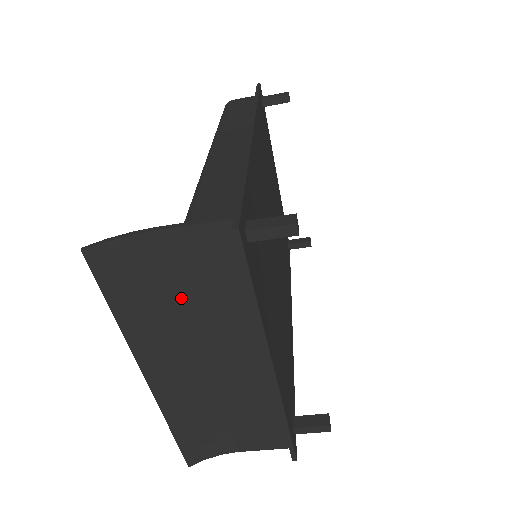
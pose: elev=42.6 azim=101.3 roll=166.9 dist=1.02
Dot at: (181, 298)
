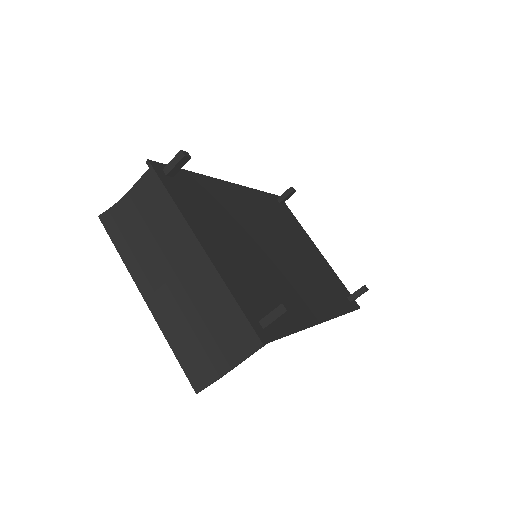
Dot at: (149, 229)
